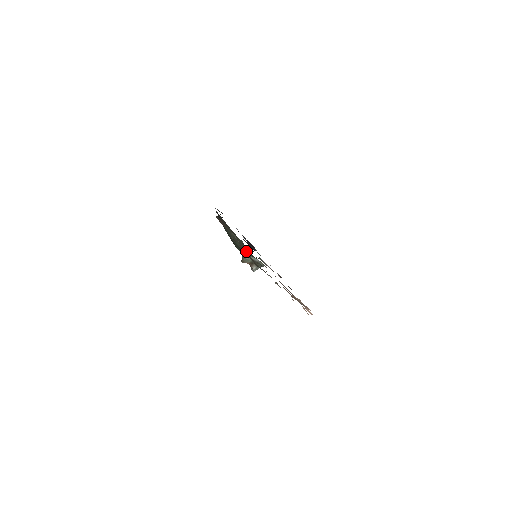
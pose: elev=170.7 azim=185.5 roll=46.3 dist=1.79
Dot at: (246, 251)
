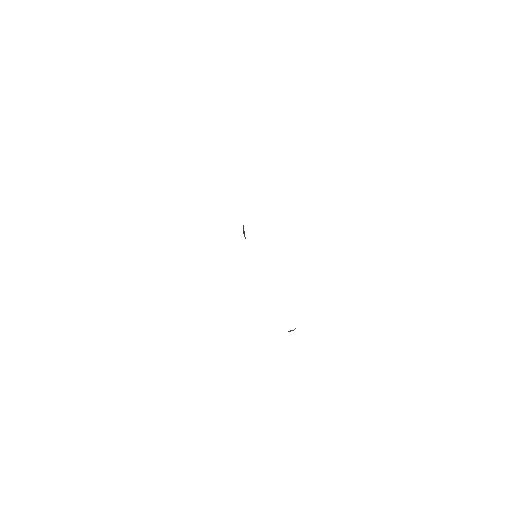
Dot at: occluded
